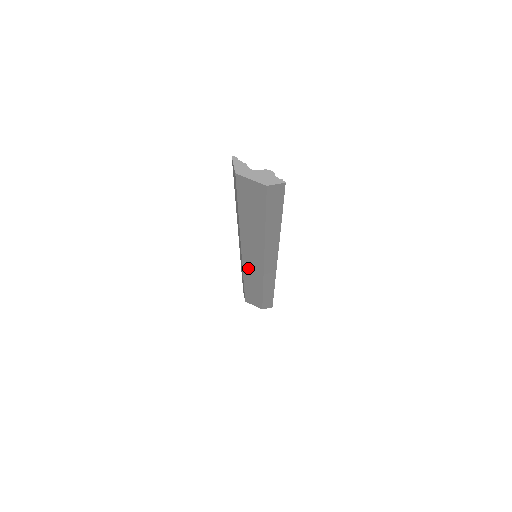
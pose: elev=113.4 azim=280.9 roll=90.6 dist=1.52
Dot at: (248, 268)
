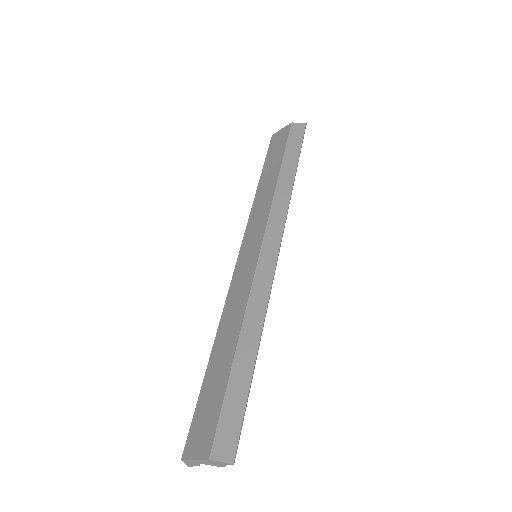
Dot at: (237, 280)
